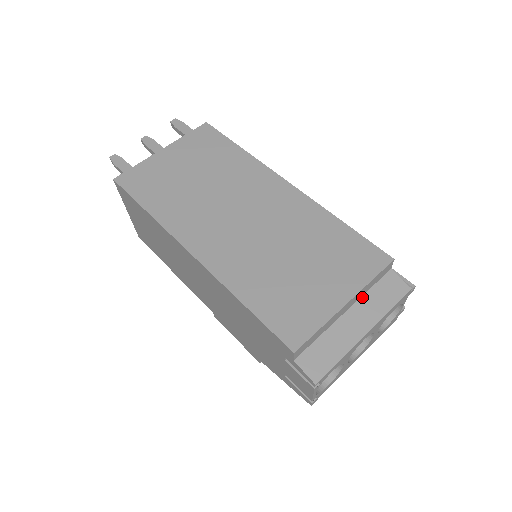
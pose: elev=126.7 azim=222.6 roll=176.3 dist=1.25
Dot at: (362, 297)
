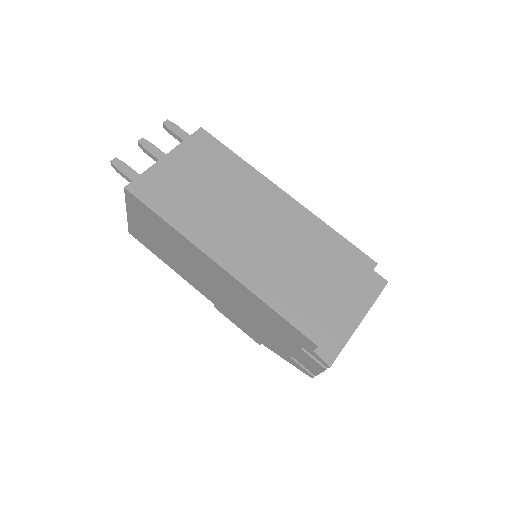
Dot at: occluded
